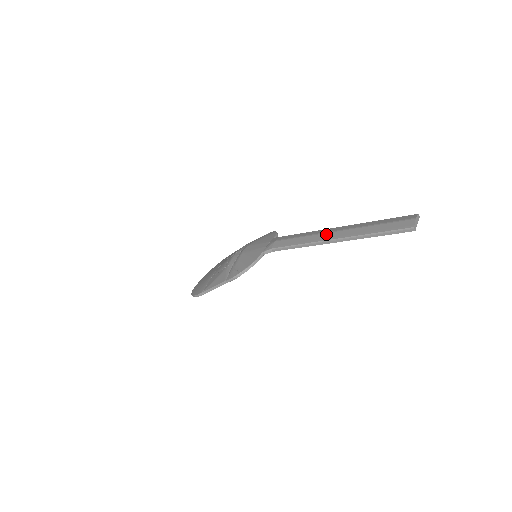
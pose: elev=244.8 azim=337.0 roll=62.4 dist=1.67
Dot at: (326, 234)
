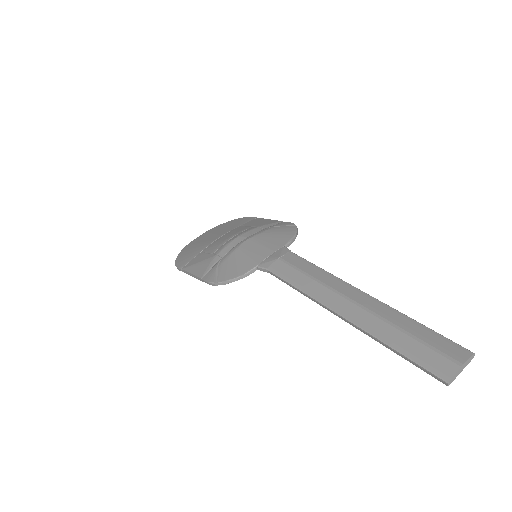
Dot at: (336, 296)
